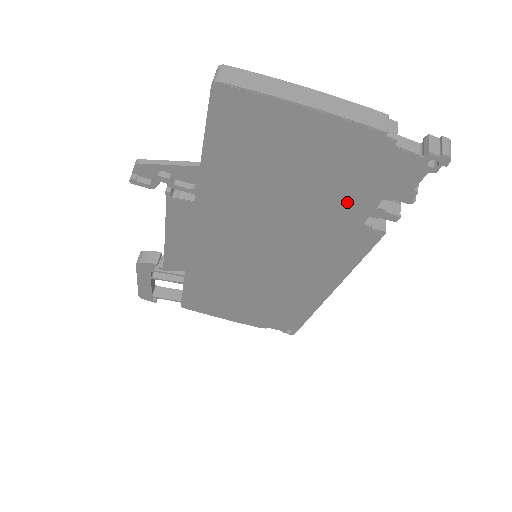
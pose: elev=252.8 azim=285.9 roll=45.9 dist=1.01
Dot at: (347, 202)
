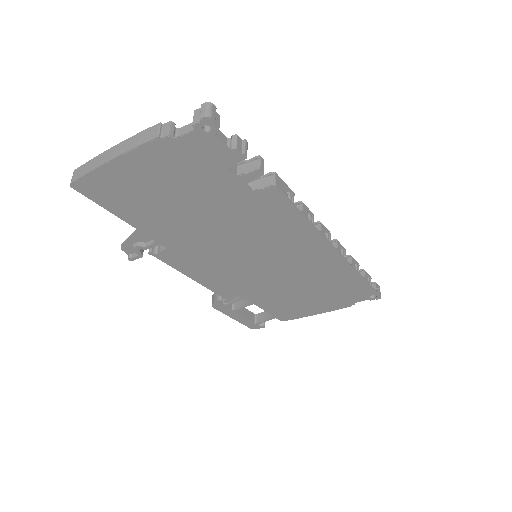
Dot at: (219, 187)
